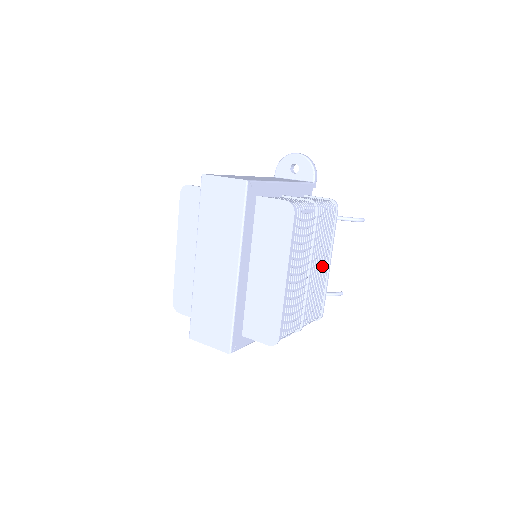
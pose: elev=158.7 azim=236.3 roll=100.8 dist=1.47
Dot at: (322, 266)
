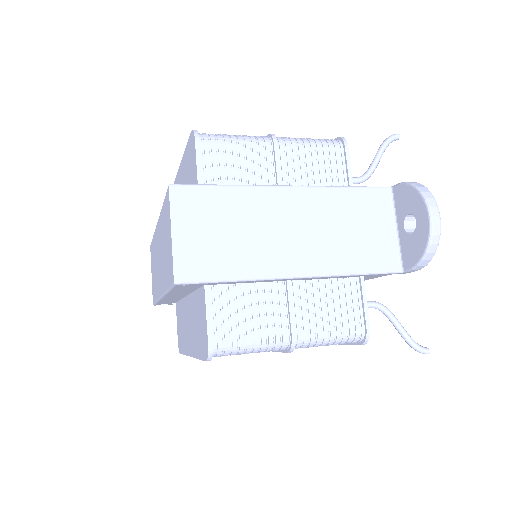
Dot at: occluded
